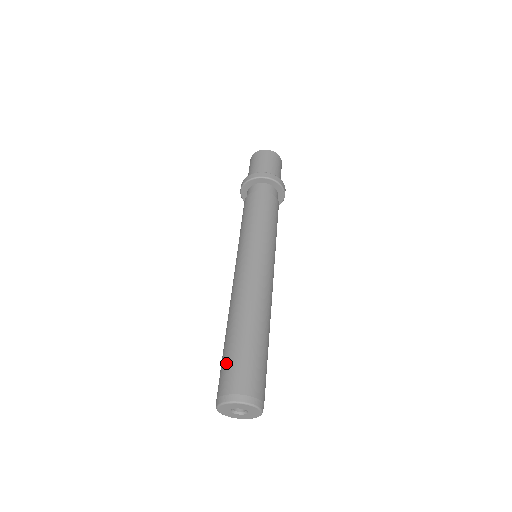
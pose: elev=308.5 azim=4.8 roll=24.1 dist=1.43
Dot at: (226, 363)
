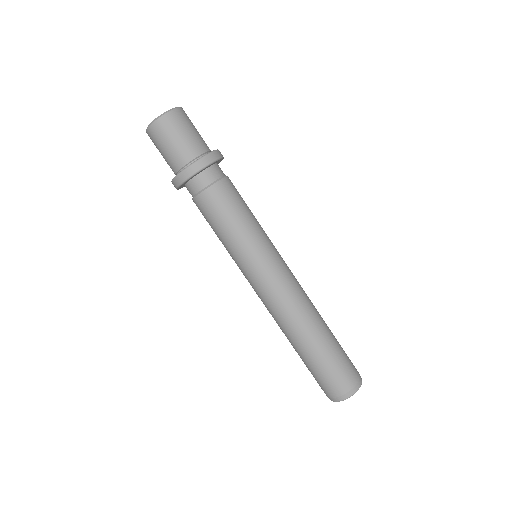
Dot at: (317, 376)
